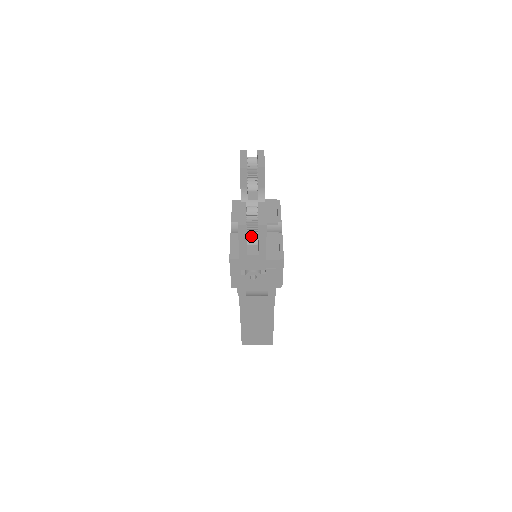
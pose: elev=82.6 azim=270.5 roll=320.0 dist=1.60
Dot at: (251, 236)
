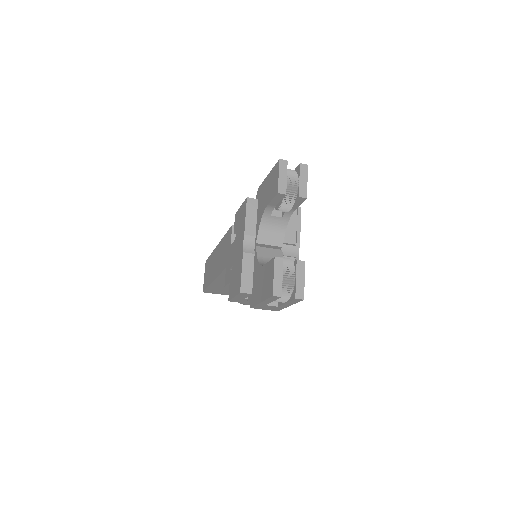
Dot at: (281, 300)
